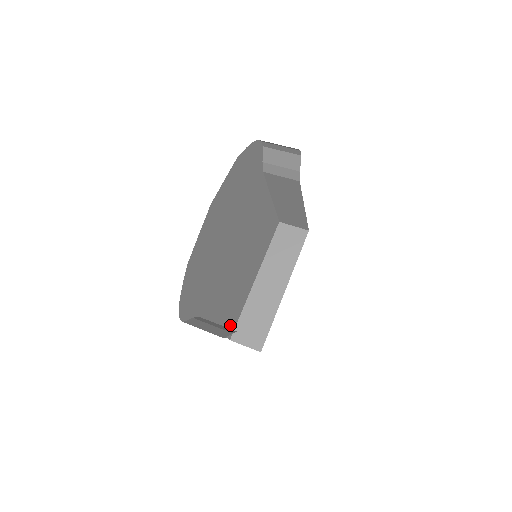
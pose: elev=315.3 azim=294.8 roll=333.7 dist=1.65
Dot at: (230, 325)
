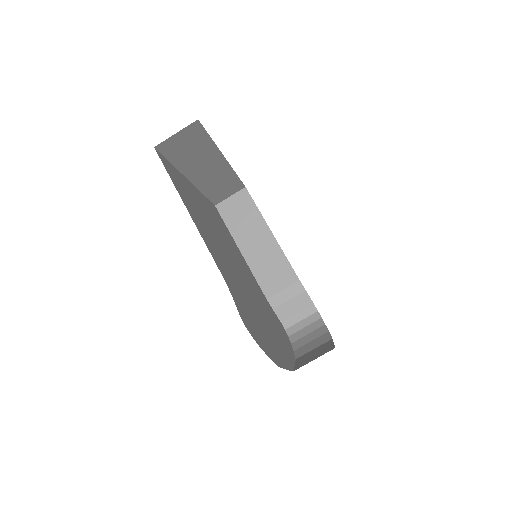
Dot at: (219, 217)
